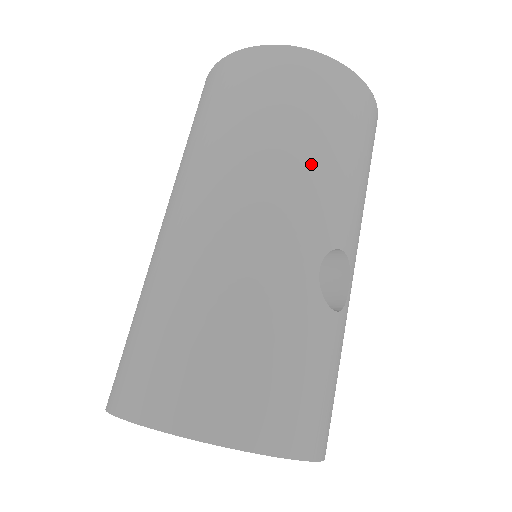
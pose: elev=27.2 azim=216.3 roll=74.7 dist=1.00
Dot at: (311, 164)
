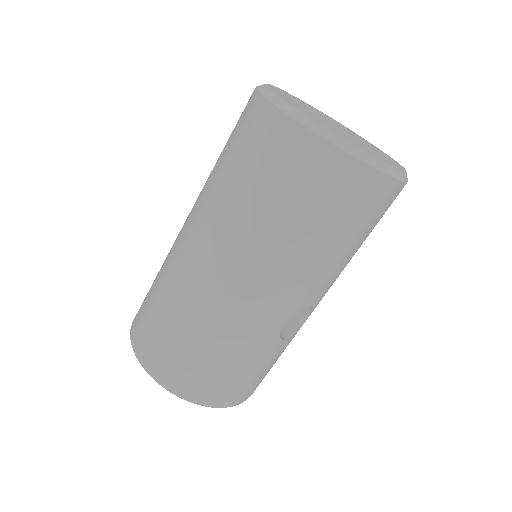
Dot at: (306, 261)
